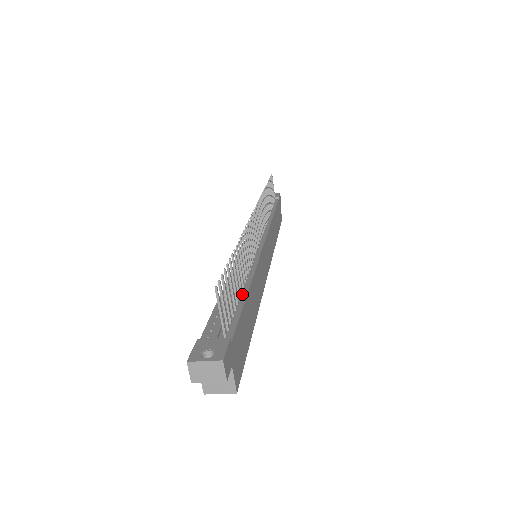
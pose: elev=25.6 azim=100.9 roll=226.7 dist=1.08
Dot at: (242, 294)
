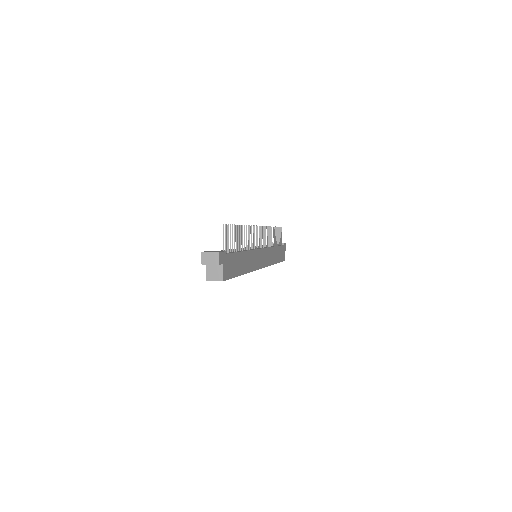
Dot at: (239, 251)
